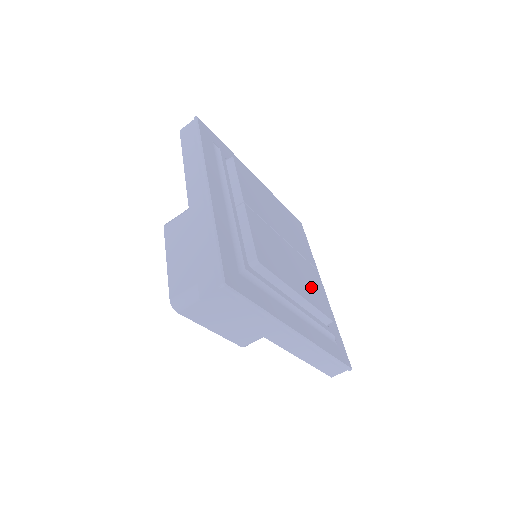
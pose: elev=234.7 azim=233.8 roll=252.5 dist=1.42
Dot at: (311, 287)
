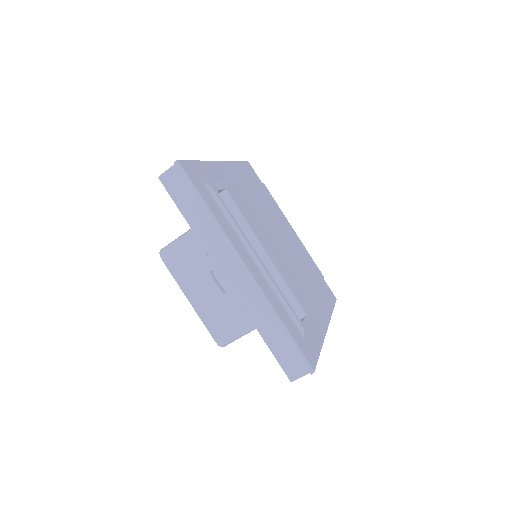
Dot at: (292, 277)
